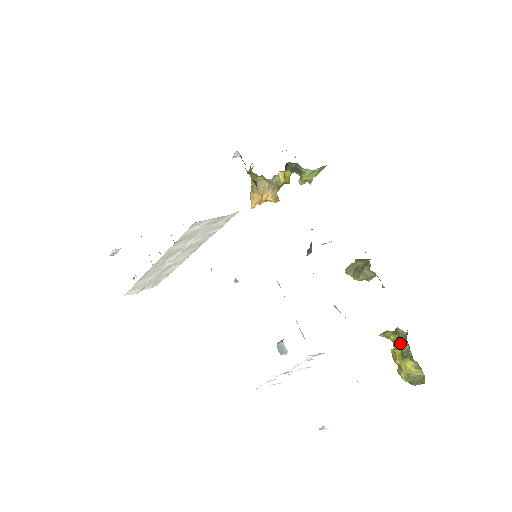
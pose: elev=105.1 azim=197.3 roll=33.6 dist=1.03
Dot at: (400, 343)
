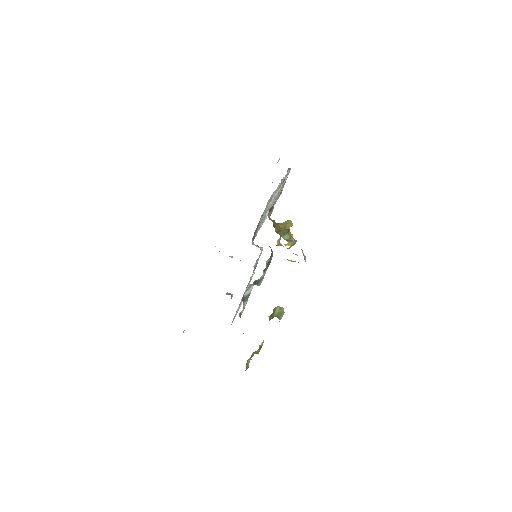
Dot at: (255, 352)
